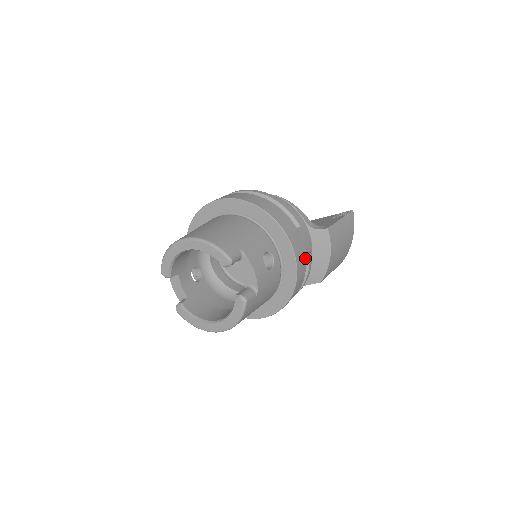
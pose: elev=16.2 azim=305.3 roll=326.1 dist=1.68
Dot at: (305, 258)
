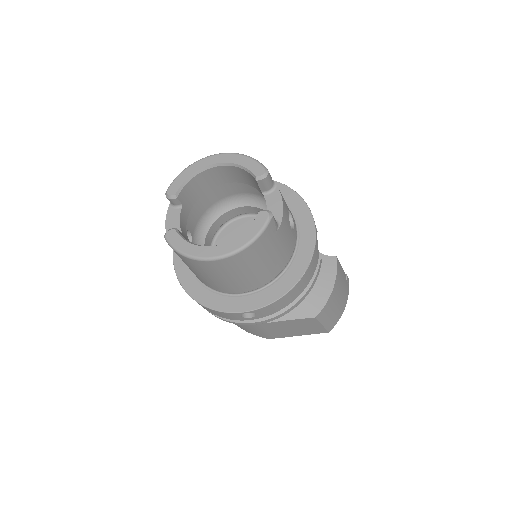
Dot at: occluded
